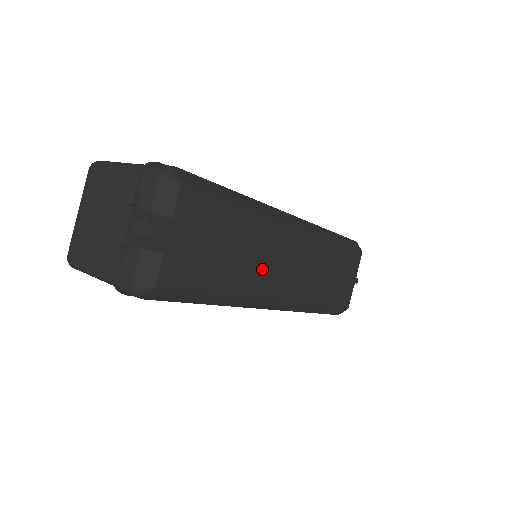
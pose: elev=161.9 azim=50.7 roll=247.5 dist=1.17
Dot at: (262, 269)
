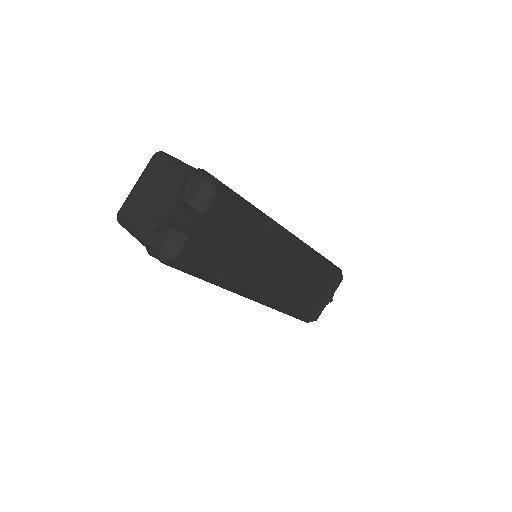
Dot at: (256, 268)
